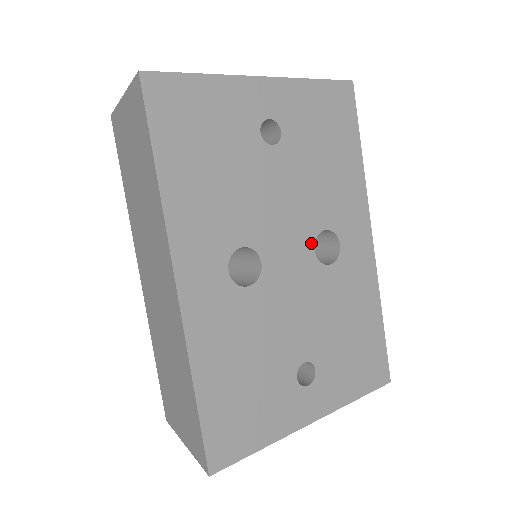
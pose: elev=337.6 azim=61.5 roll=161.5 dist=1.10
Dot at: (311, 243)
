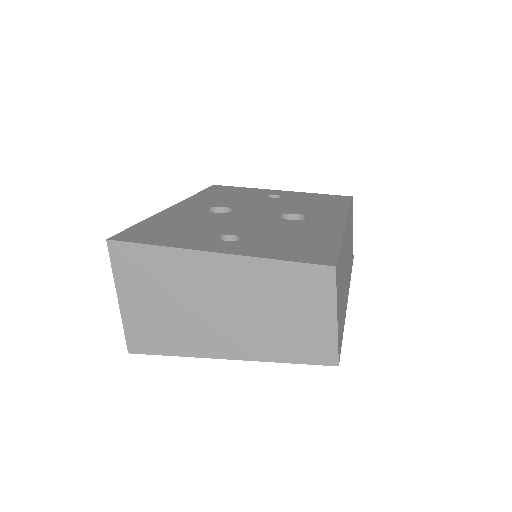
Dot at: (279, 214)
